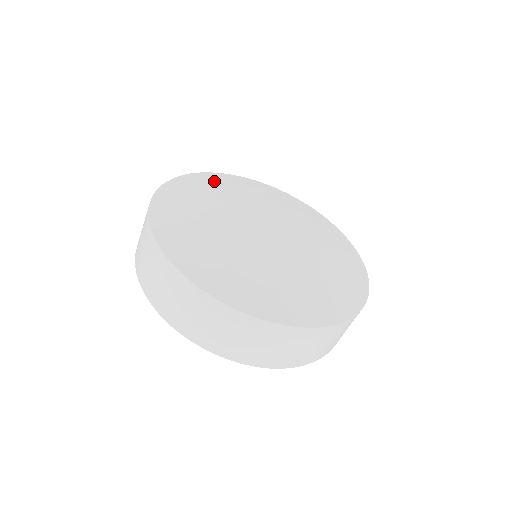
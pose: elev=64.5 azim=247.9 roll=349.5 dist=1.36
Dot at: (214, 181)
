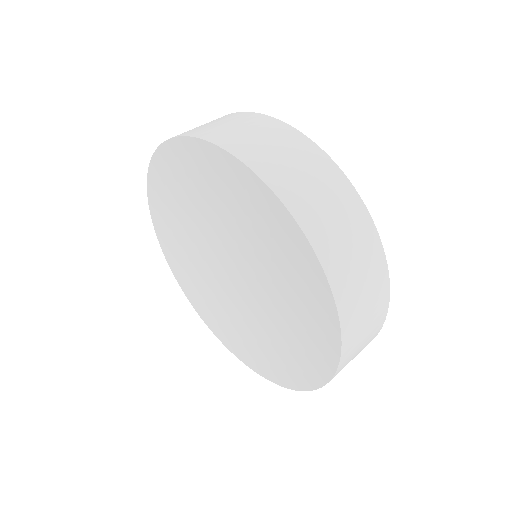
Dot at: occluded
